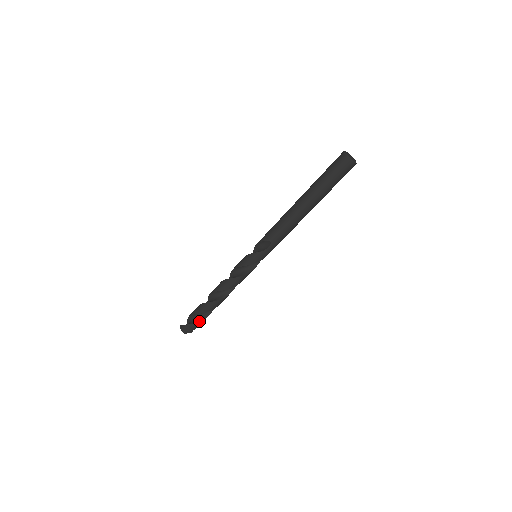
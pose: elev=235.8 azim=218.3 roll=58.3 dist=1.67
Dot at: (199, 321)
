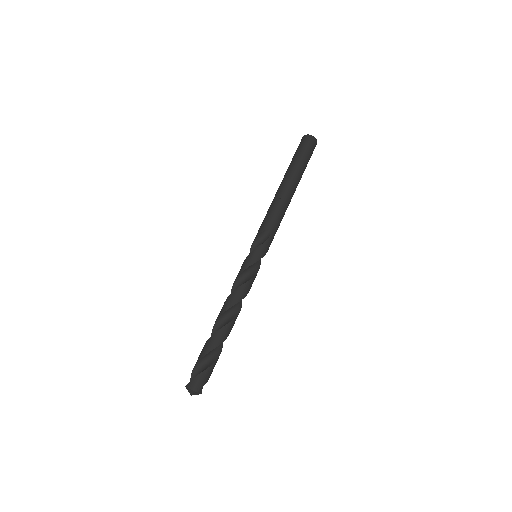
Dot at: (212, 364)
